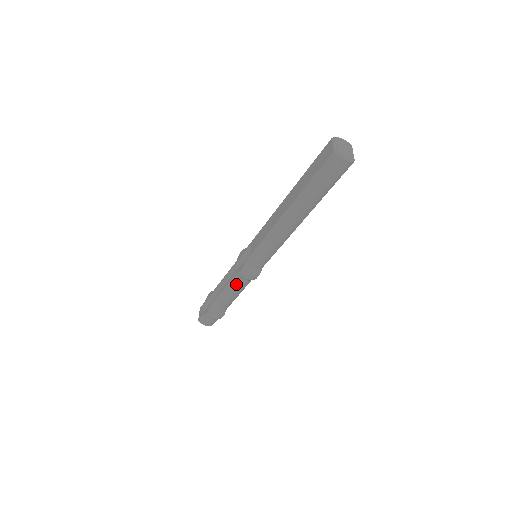
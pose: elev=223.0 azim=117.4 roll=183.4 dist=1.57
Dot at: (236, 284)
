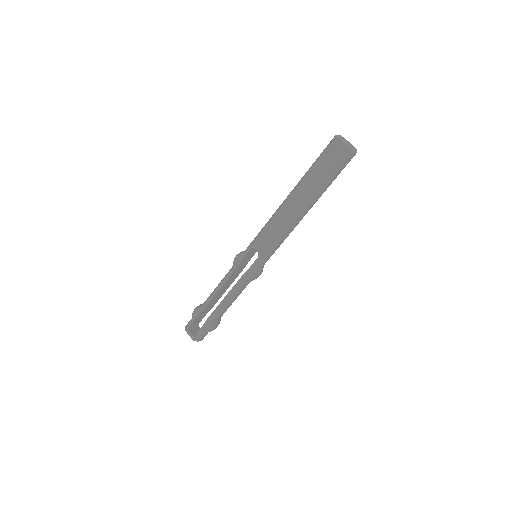
Dot at: (242, 288)
